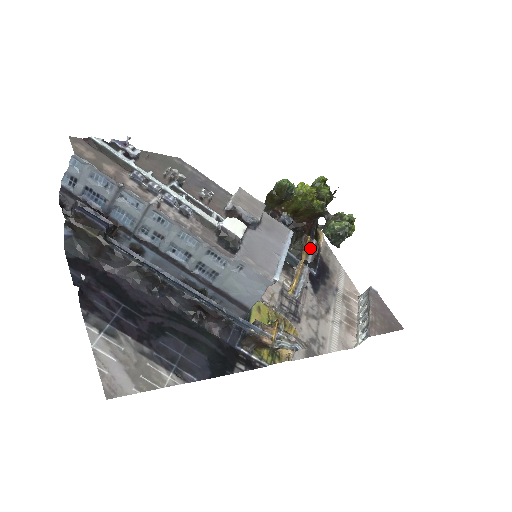
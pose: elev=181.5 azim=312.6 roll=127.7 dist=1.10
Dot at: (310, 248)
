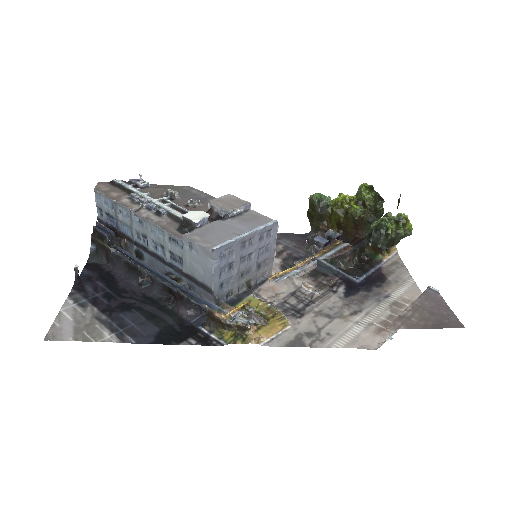
Dot at: (333, 249)
